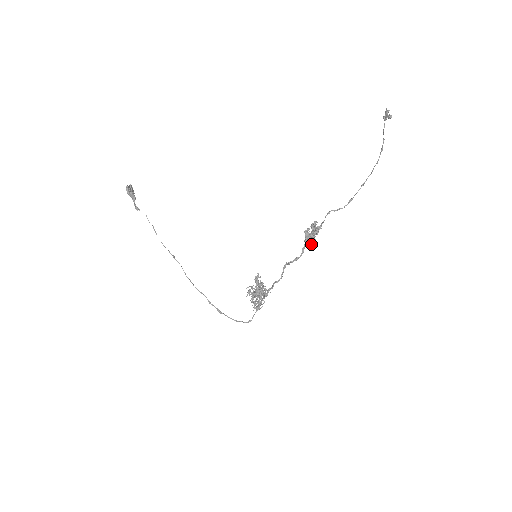
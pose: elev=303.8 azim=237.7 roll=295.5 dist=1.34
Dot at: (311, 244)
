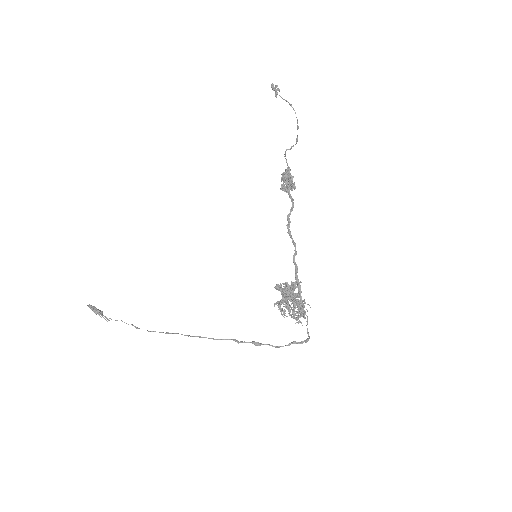
Dot at: (294, 188)
